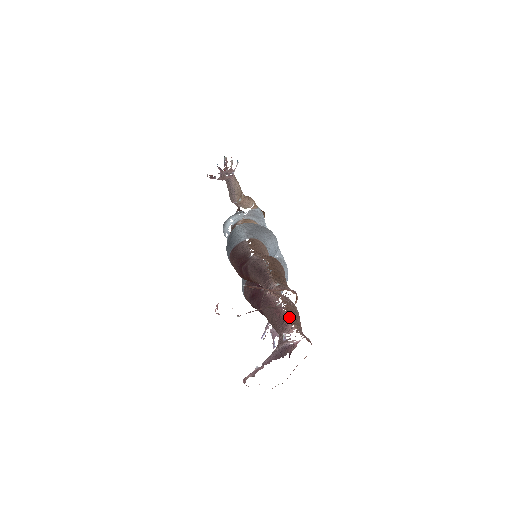
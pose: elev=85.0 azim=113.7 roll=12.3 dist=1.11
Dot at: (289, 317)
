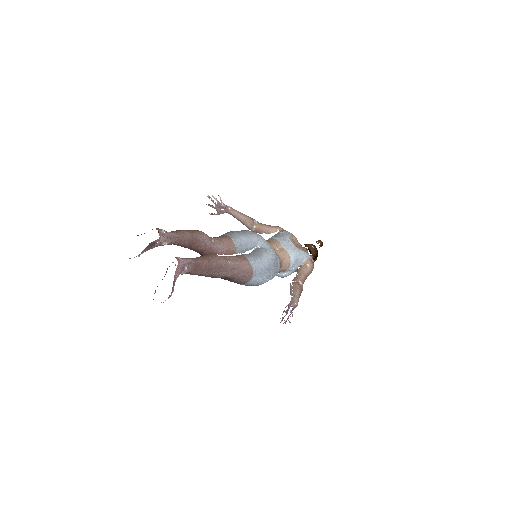
Dot at: occluded
